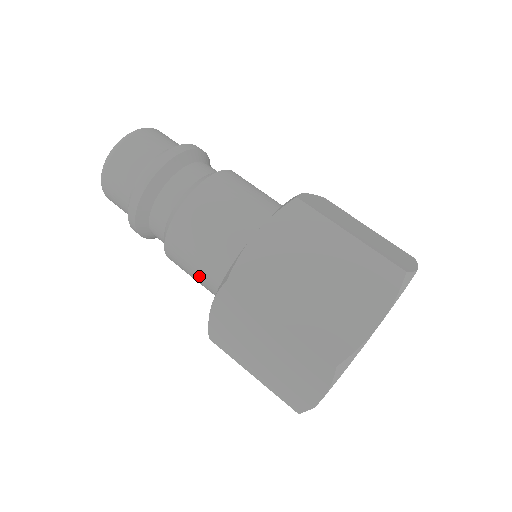
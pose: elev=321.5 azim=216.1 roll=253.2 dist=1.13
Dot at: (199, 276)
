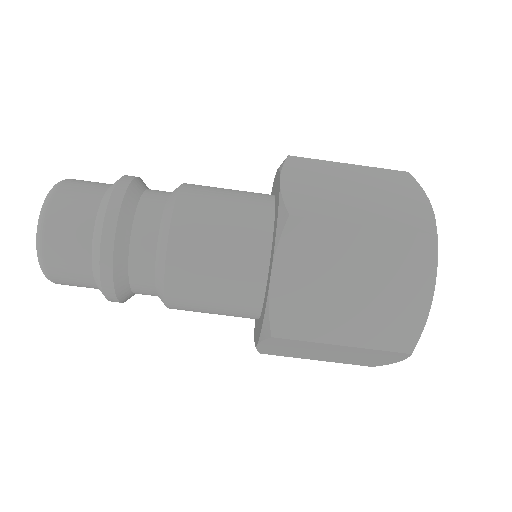
Dot at: (224, 275)
